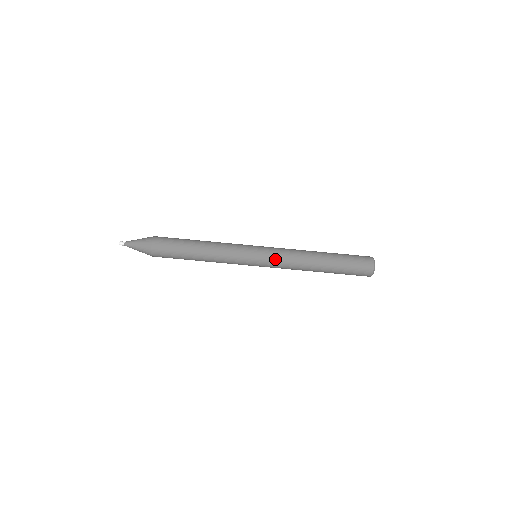
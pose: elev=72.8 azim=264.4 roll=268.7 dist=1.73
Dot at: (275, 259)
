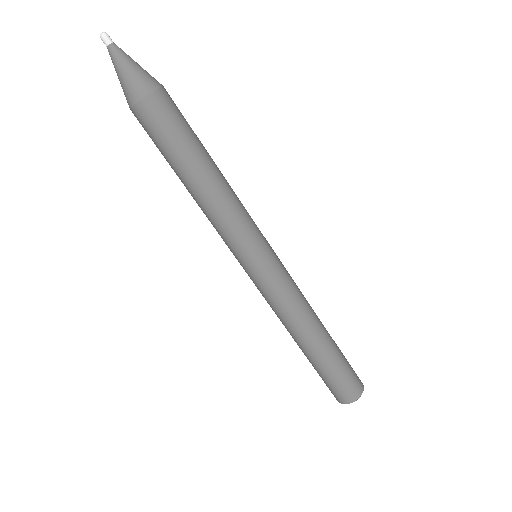
Dot at: (285, 278)
